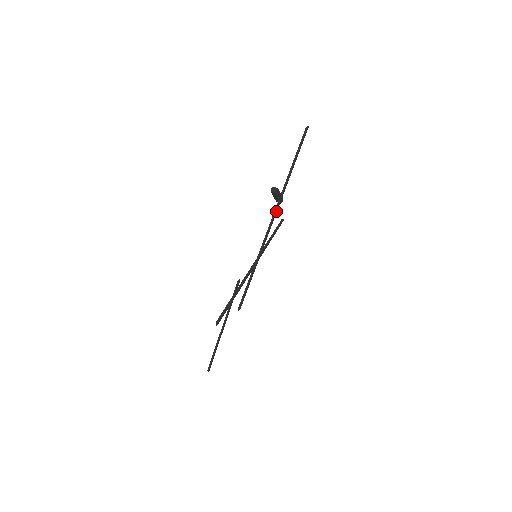
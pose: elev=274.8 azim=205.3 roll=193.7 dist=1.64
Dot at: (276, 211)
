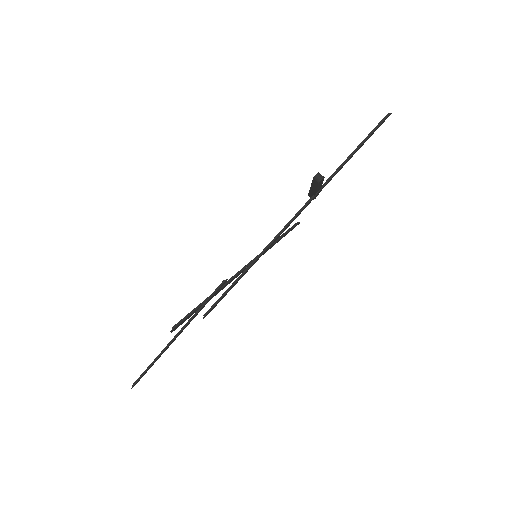
Dot at: (305, 207)
